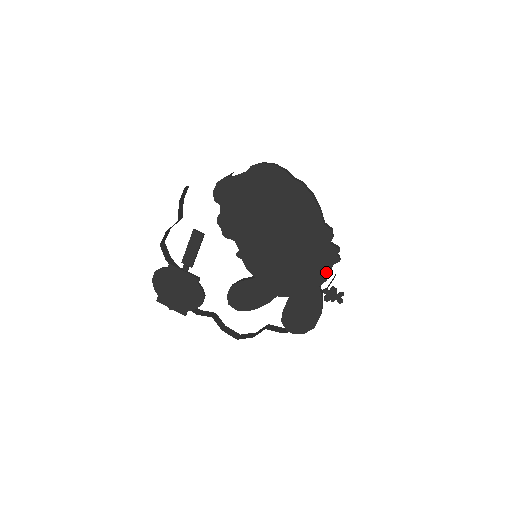
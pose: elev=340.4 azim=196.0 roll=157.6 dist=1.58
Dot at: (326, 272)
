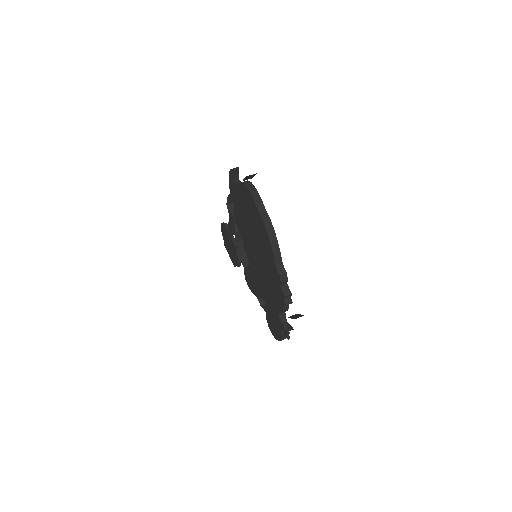
Dot at: (280, 306)
